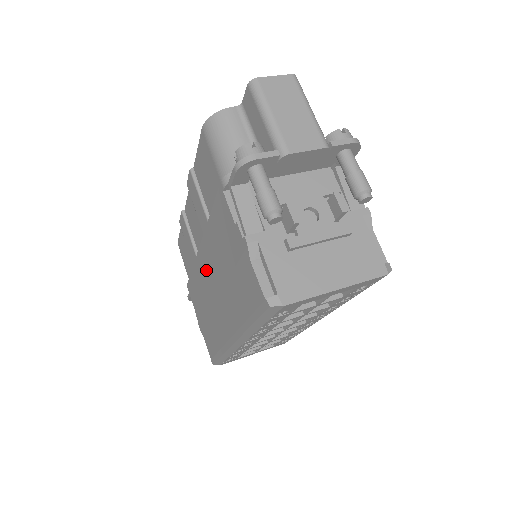
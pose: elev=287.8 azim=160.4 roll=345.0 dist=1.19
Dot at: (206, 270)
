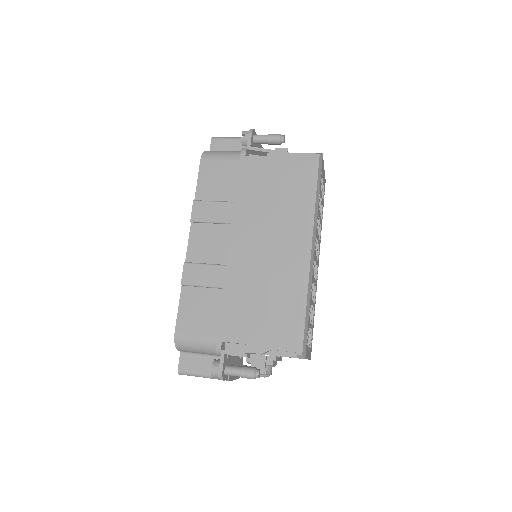
Dot at: (247, 249)
